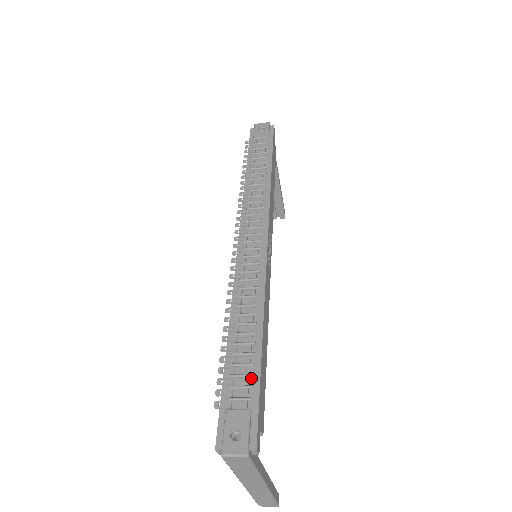
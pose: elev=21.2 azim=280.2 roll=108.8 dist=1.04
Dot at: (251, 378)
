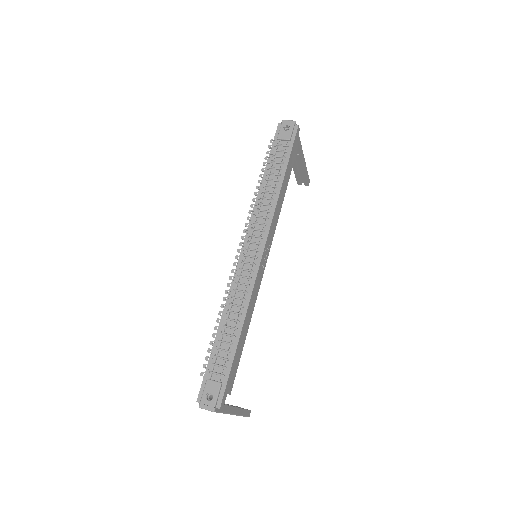
Dot at: (227, 361)
